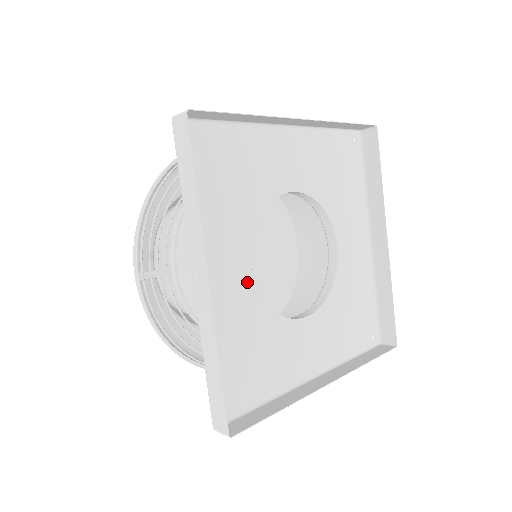
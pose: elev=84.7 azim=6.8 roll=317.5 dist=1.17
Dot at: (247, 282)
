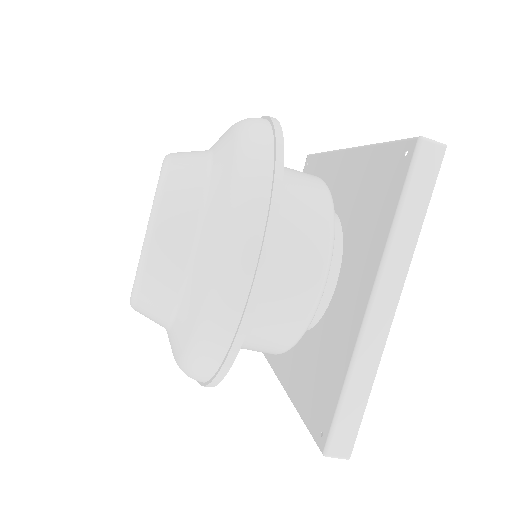
Dot at: (336, 300)
